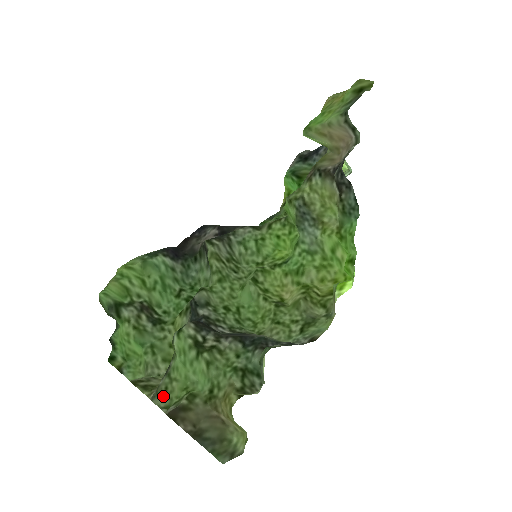
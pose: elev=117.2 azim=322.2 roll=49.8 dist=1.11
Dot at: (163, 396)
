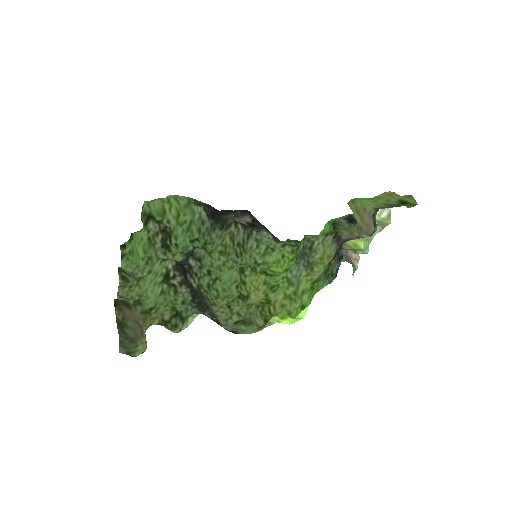
Dot at: (125, 289)
